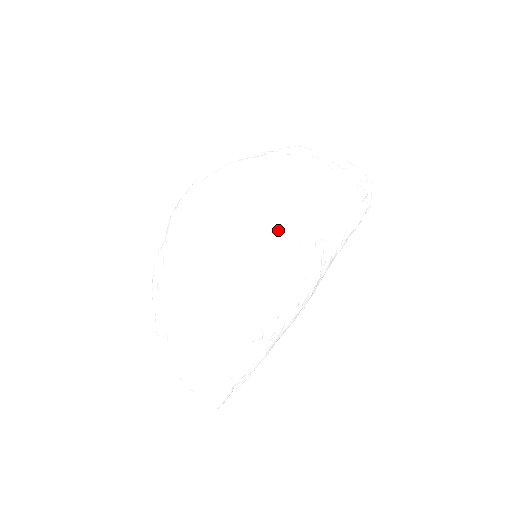
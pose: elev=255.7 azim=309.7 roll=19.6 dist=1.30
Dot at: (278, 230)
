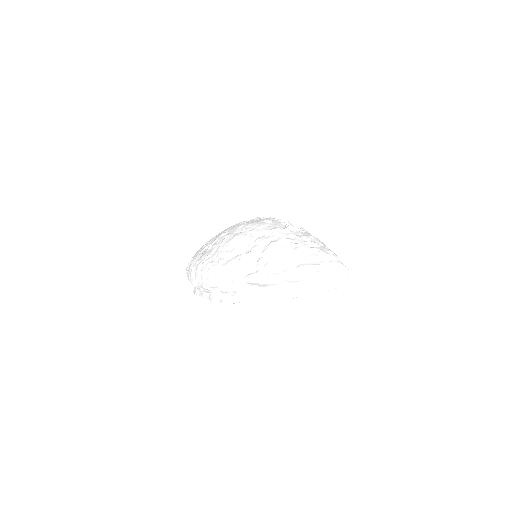
Dot at: occluded
